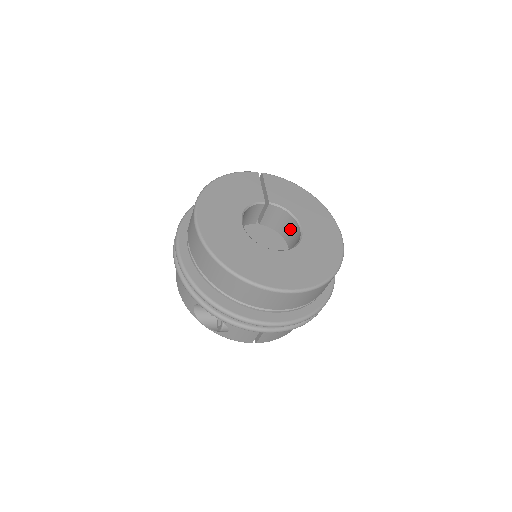
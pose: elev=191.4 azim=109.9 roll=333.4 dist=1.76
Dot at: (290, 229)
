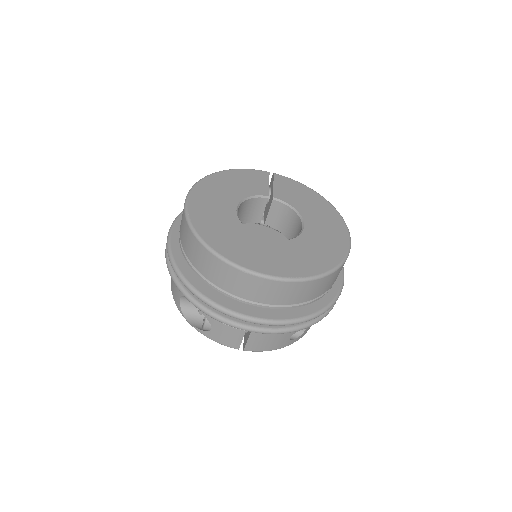
Dot at: (294, 228)
